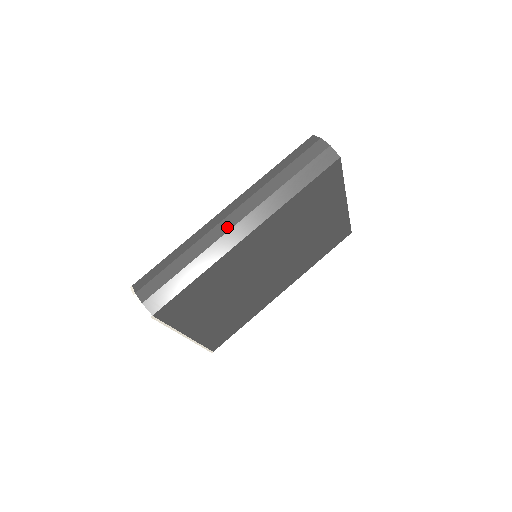
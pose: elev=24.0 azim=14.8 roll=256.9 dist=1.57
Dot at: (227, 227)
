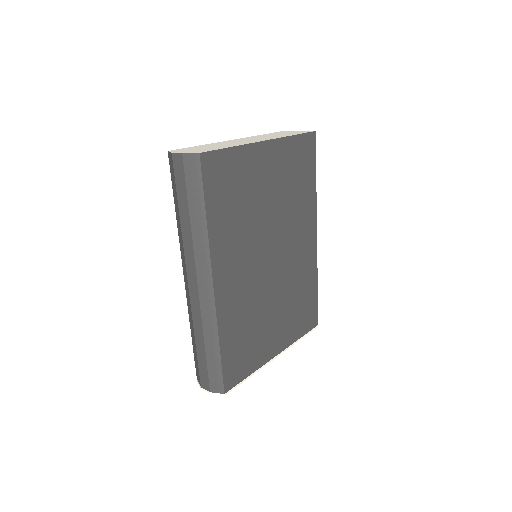
Dot at: (196, 294)
